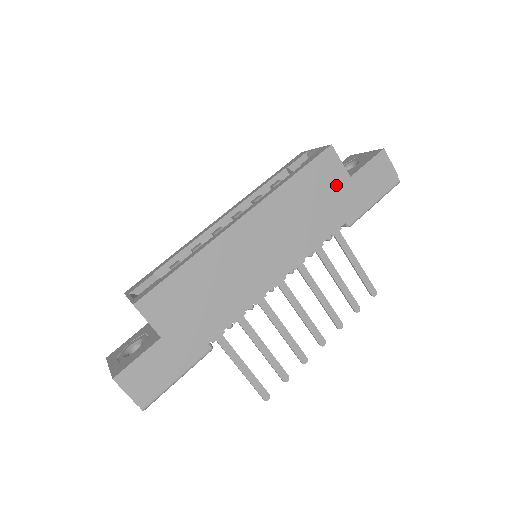
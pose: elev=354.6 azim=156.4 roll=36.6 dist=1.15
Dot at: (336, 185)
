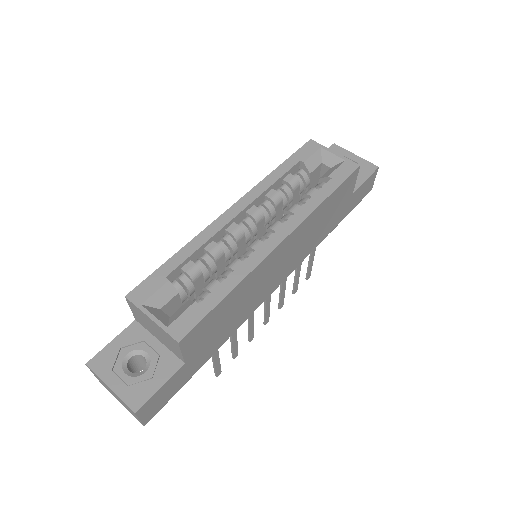
Dot at: (343, 201)
